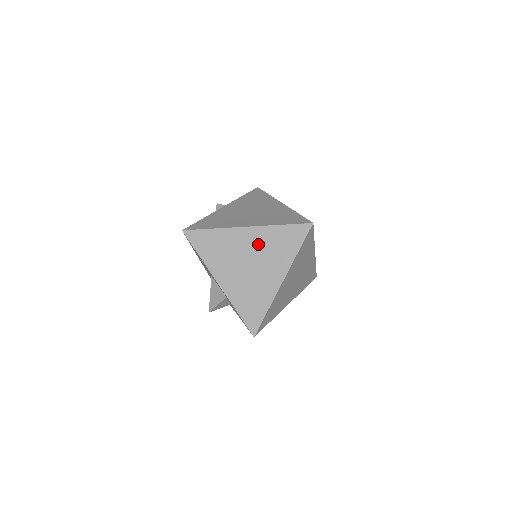
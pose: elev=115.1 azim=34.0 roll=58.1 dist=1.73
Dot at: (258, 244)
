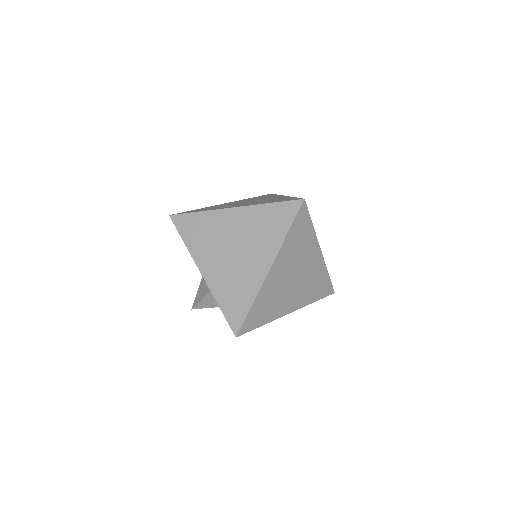
Dot at: (244, 226)
